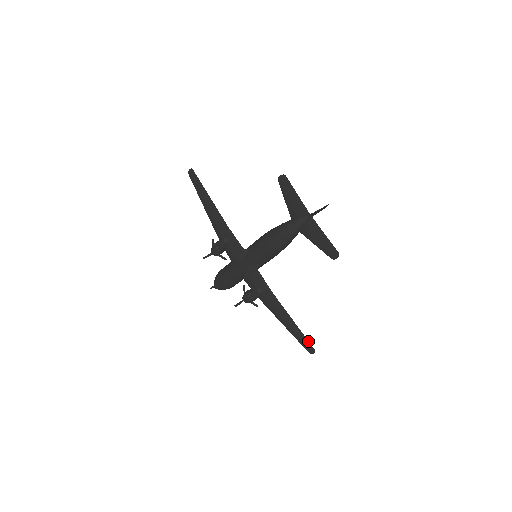
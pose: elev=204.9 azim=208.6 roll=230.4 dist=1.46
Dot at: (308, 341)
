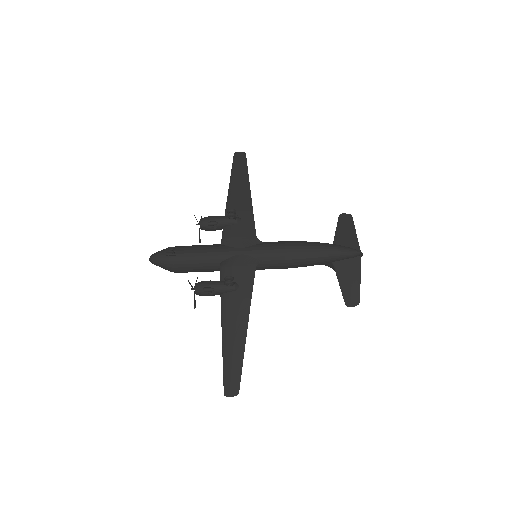
Dot at: occluded
